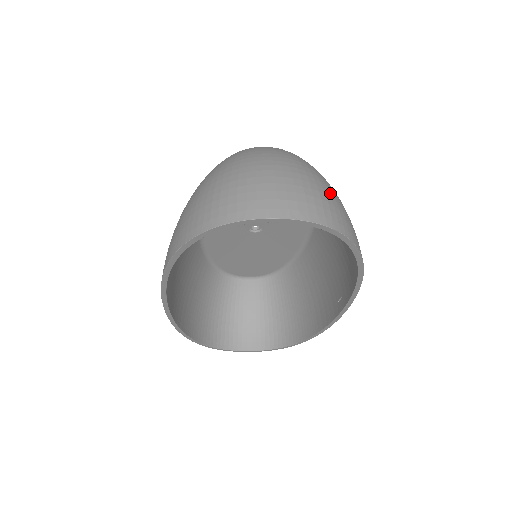
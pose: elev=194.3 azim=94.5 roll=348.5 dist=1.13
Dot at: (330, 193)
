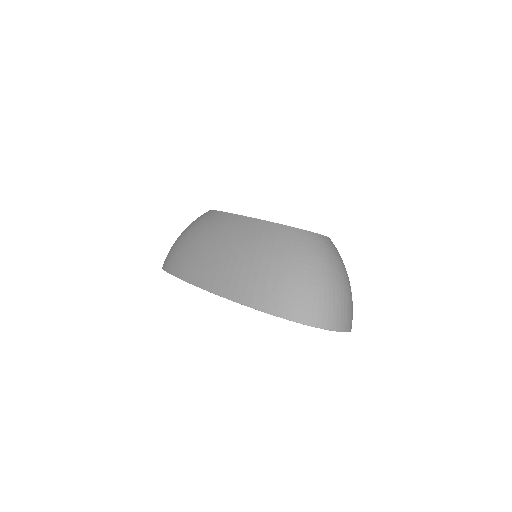
Dot at: occluded
